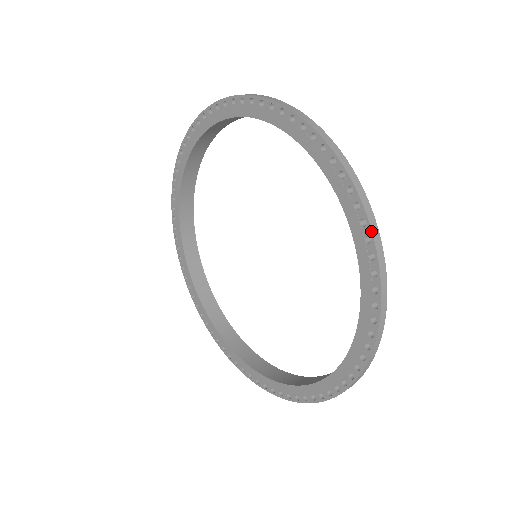
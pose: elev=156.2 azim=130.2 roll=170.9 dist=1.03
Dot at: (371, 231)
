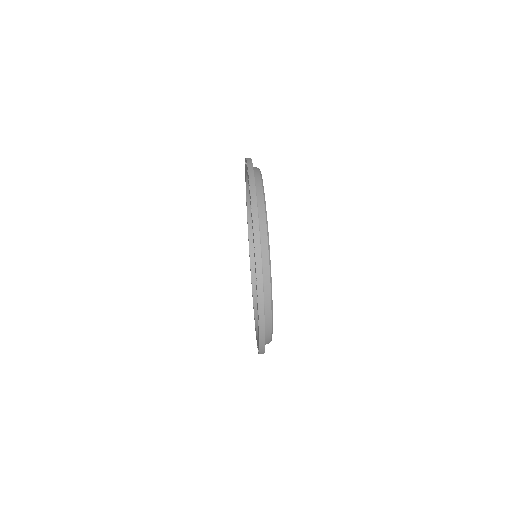
Dot at: (256, 275)
